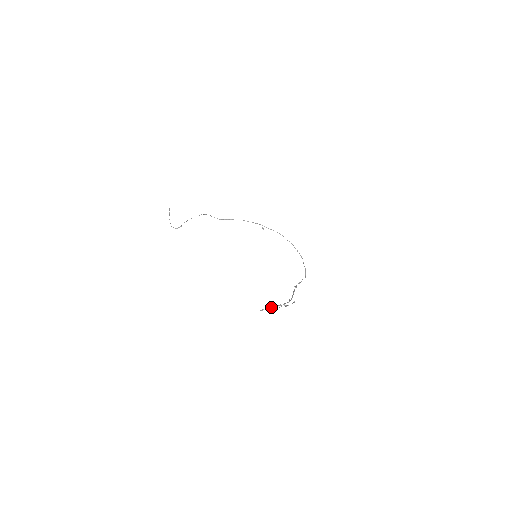
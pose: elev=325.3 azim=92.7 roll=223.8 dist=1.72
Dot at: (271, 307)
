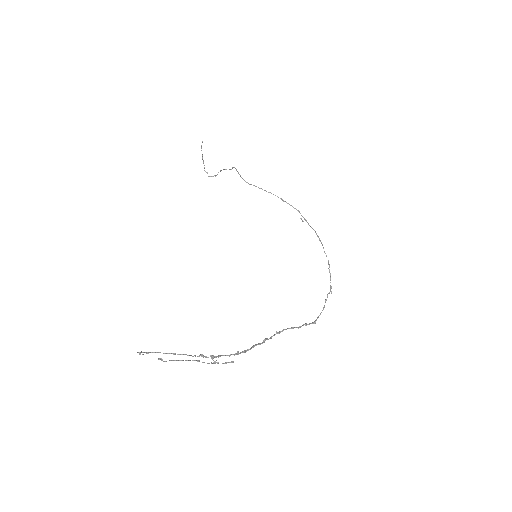
Dot at: (174, 353)
